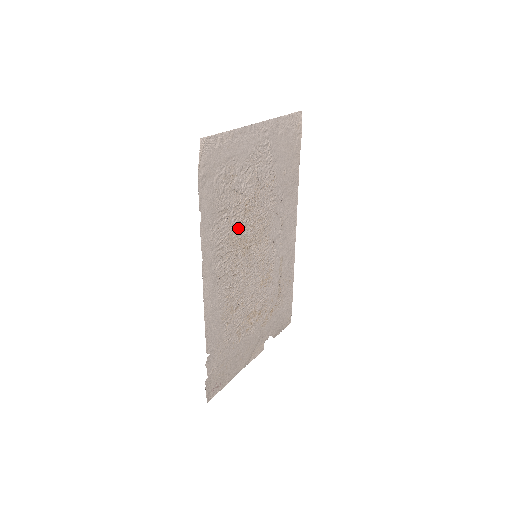
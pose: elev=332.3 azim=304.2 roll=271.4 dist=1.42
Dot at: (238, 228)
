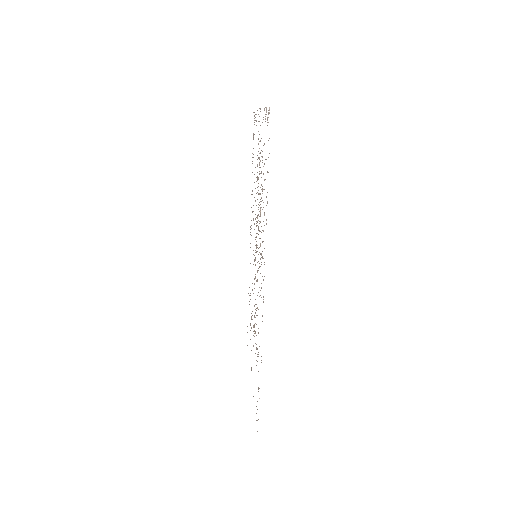
Dot at: occluded
